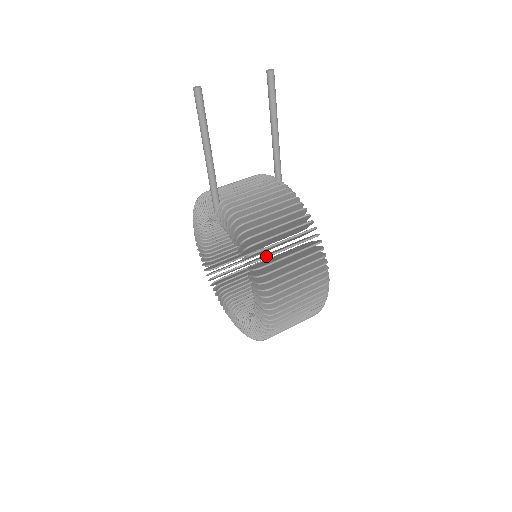
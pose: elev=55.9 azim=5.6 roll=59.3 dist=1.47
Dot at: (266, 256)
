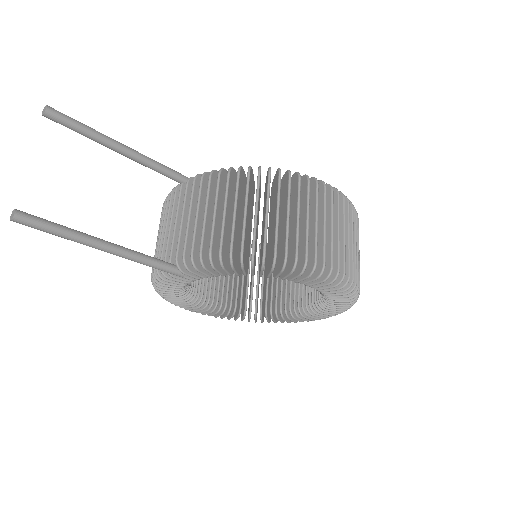
Dot at: (275, 246)
